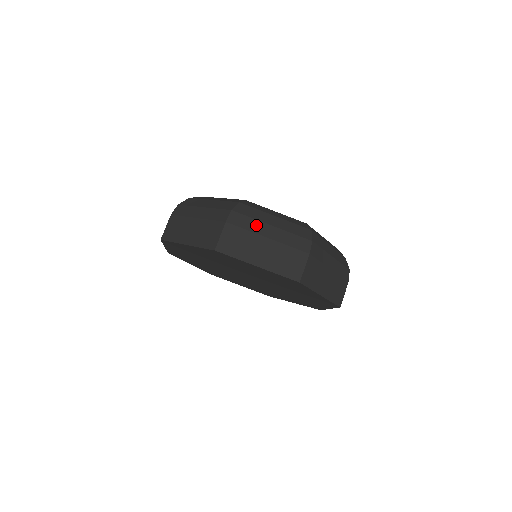
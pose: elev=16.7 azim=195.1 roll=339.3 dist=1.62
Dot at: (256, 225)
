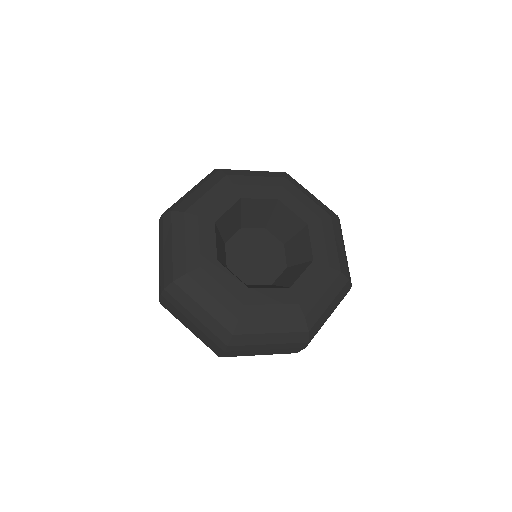
Dot at: (183, 310)
